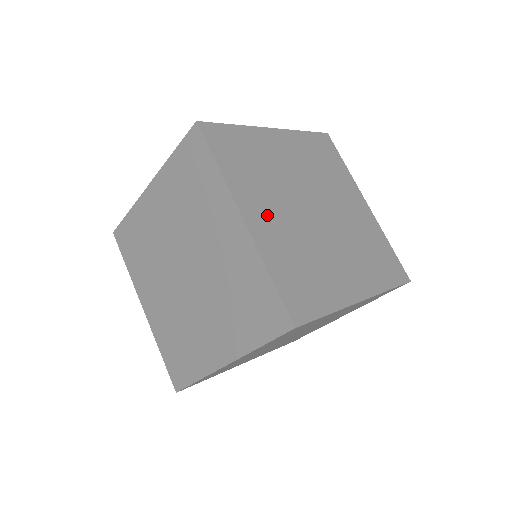
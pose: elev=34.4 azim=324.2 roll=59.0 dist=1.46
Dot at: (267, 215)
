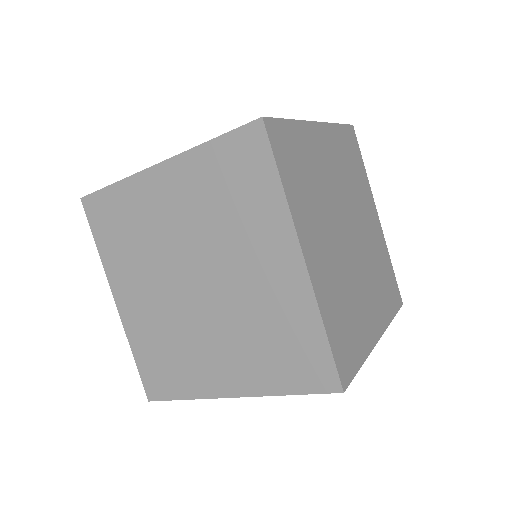
Dot at: (320, 249)
